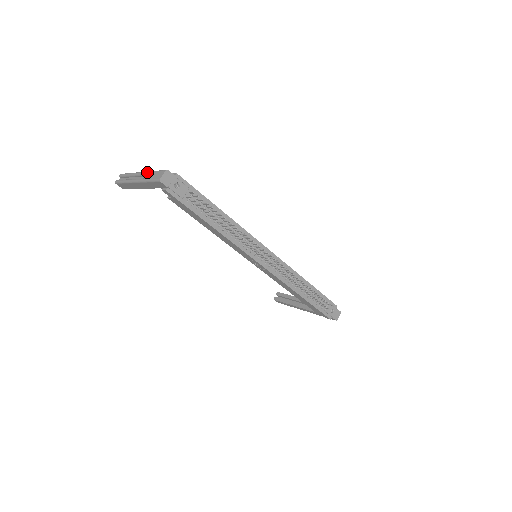
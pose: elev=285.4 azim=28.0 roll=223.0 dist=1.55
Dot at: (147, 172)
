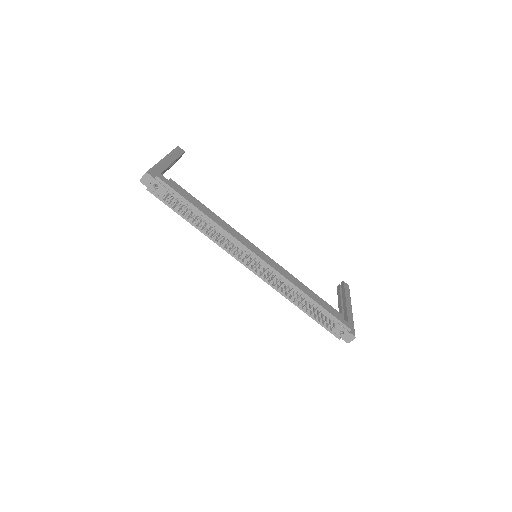
Dot at: (157, 163)
